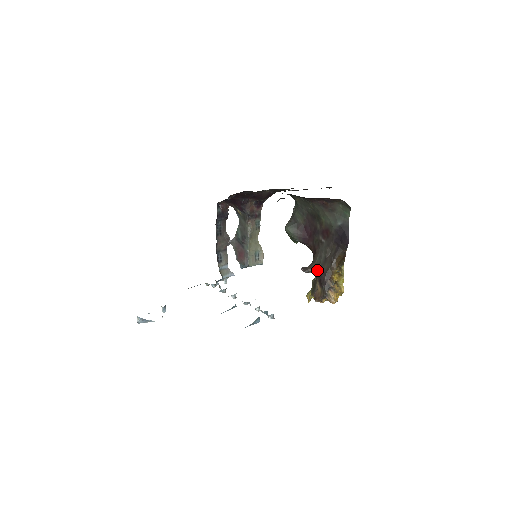
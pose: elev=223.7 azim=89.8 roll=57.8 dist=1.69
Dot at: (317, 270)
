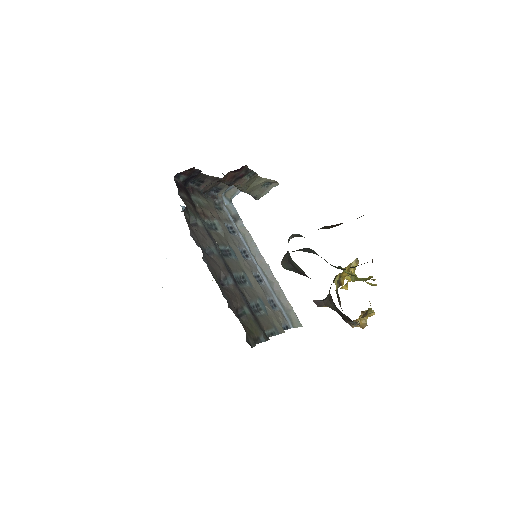
Dot at: occluded
